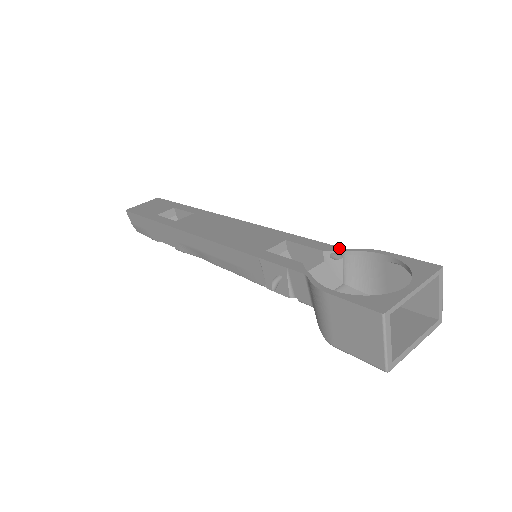
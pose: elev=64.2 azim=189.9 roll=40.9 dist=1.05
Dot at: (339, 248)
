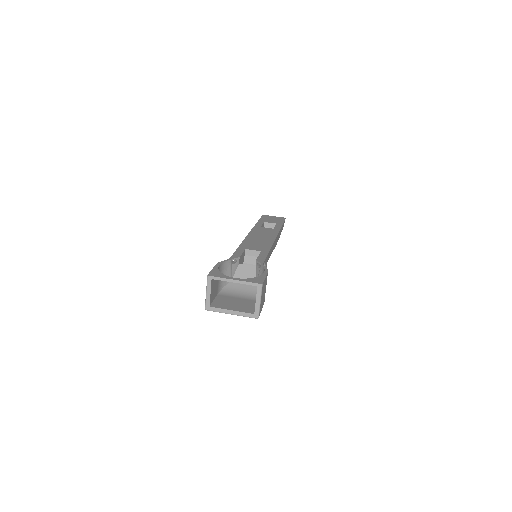
Dot at: (262, 262)
